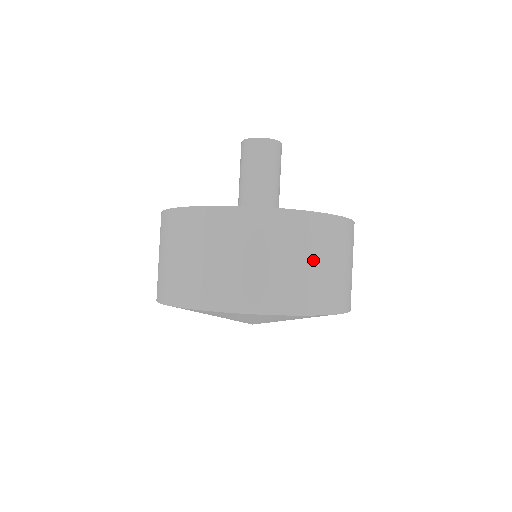
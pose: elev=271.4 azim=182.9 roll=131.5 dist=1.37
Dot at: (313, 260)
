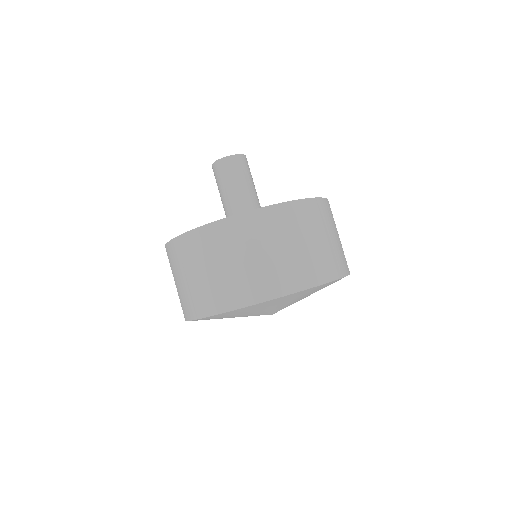
Dot at: (311, 239)
